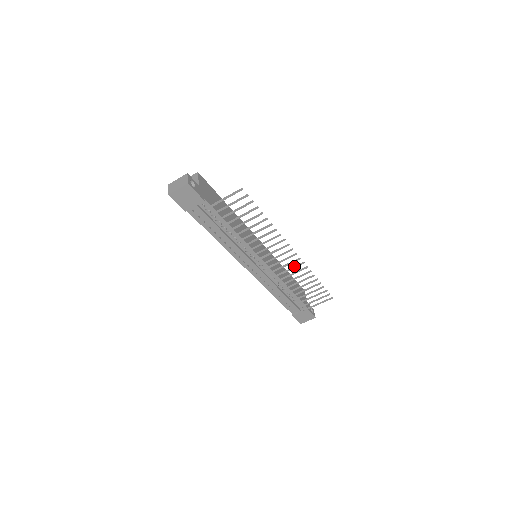
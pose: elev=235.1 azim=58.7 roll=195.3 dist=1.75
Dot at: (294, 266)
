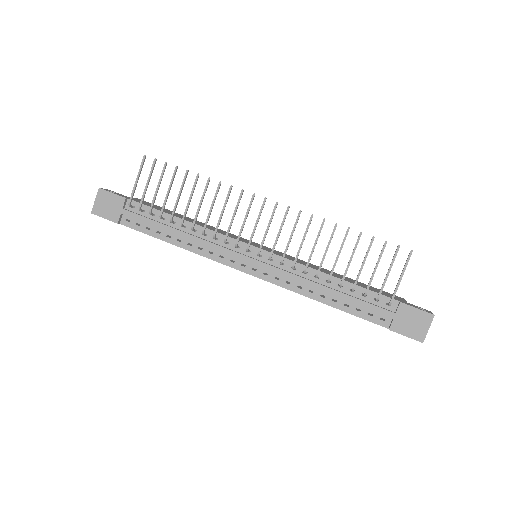
Dot at: (294, 225)
